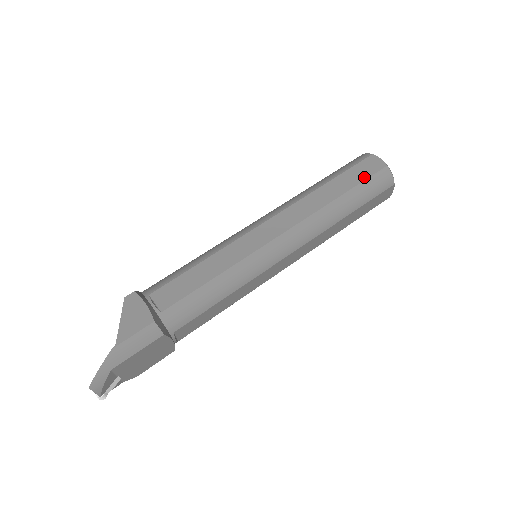
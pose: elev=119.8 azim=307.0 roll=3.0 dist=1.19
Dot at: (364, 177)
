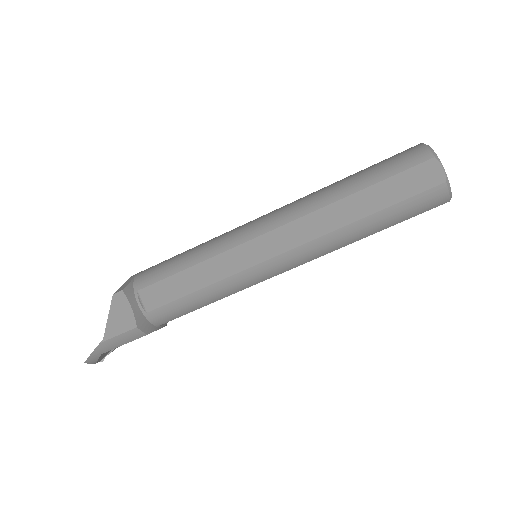
Dot at: (407, 194)
